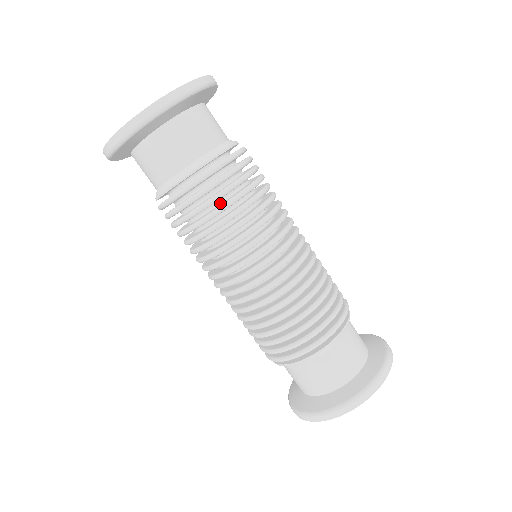
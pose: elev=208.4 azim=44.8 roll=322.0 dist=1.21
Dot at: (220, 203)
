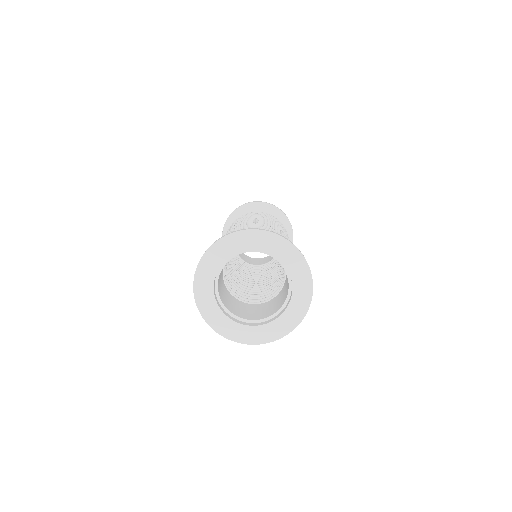
Dot at: occluded
